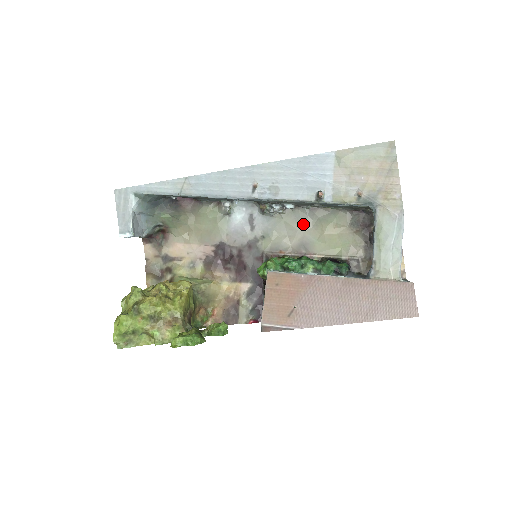
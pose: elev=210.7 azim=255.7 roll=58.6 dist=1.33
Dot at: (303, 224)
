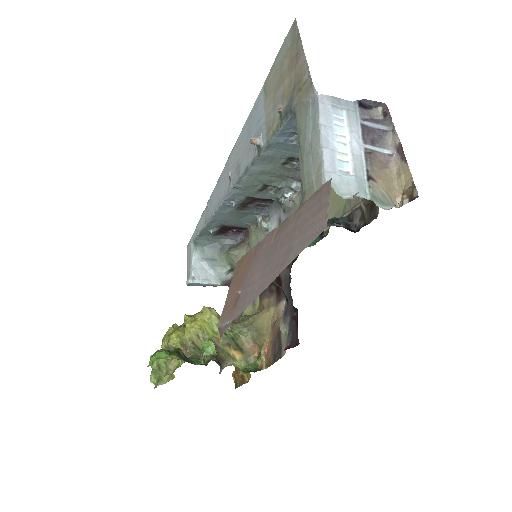
Dot at: occluded
